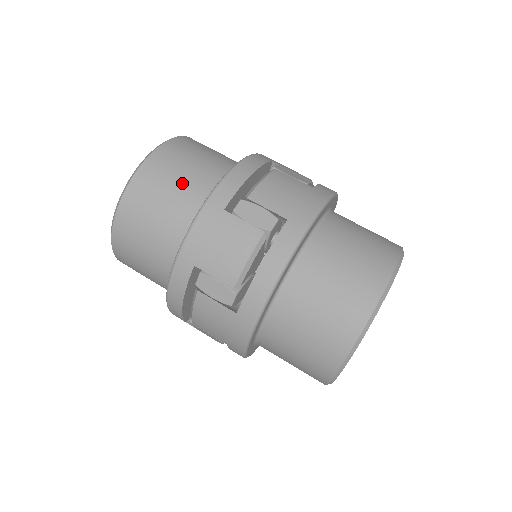
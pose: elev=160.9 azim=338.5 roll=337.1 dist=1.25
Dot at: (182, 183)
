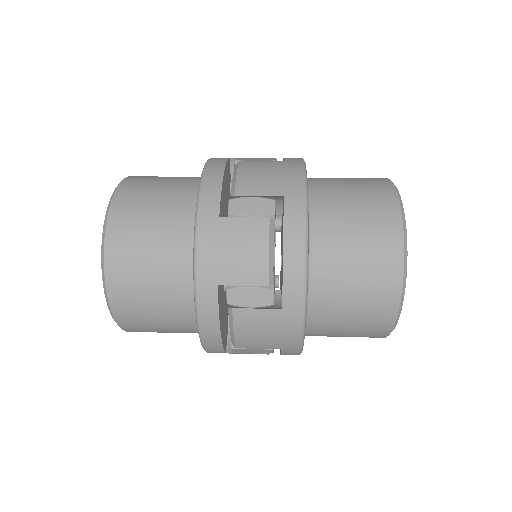
Dot at: (159, 215)
